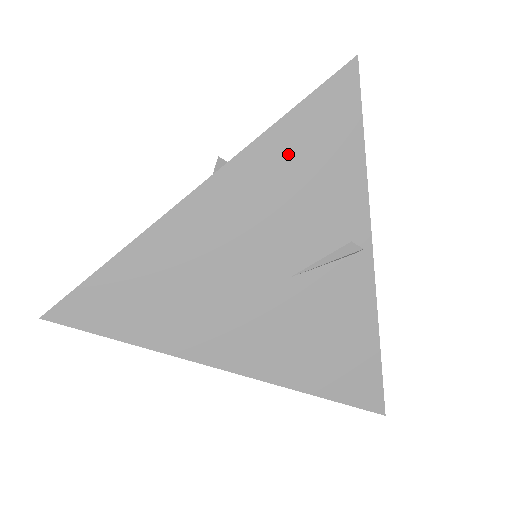
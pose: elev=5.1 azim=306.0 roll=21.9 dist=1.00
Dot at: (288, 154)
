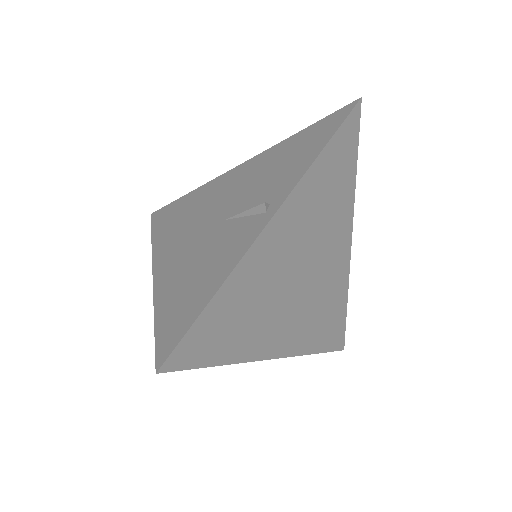
Dot at: (286, 150)
